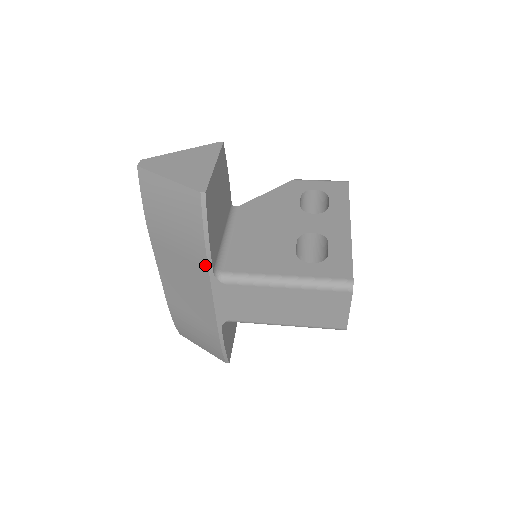
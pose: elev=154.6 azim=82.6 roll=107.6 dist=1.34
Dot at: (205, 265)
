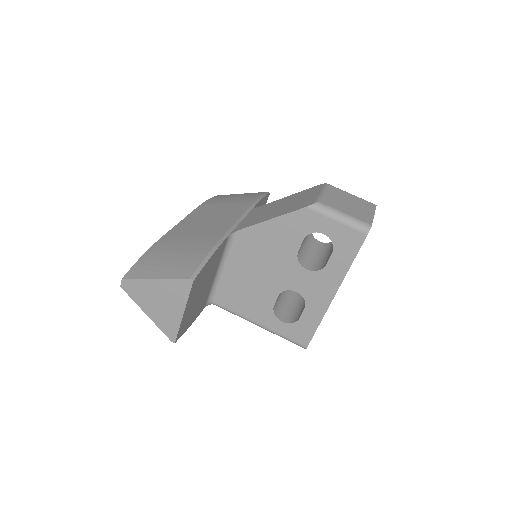
Dot at: occluded
